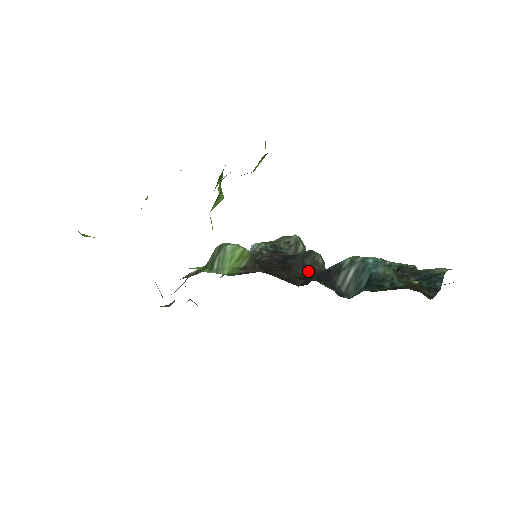
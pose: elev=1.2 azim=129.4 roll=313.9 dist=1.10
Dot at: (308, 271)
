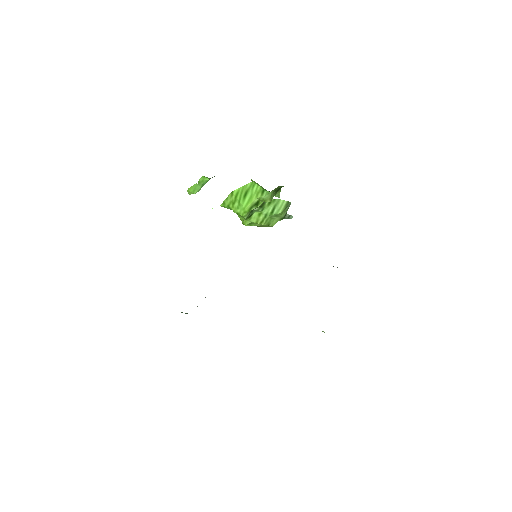
Dot at: occluded
